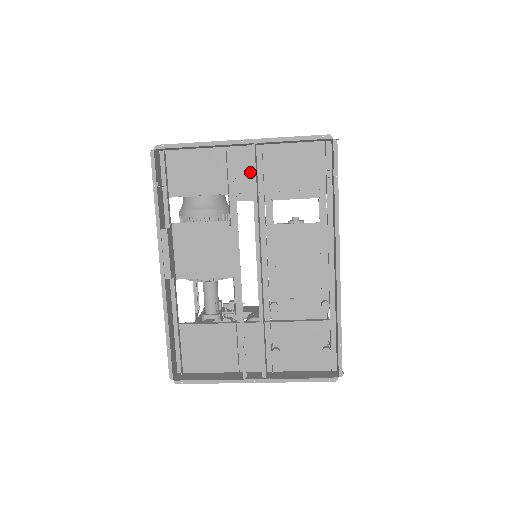
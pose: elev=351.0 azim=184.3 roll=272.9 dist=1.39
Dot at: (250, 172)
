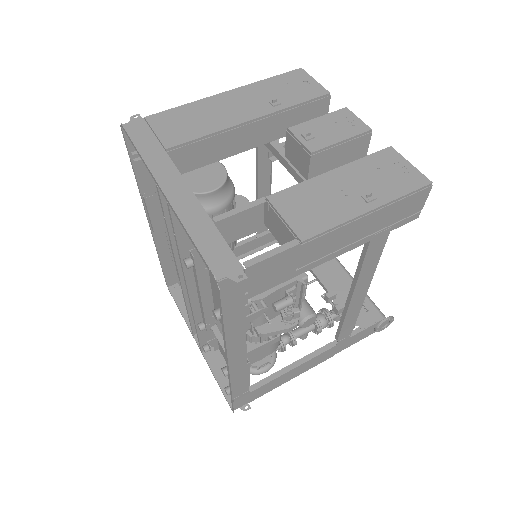
Dot at: occluded
